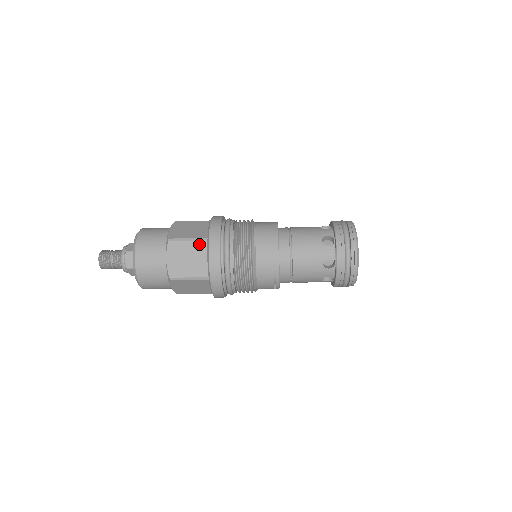
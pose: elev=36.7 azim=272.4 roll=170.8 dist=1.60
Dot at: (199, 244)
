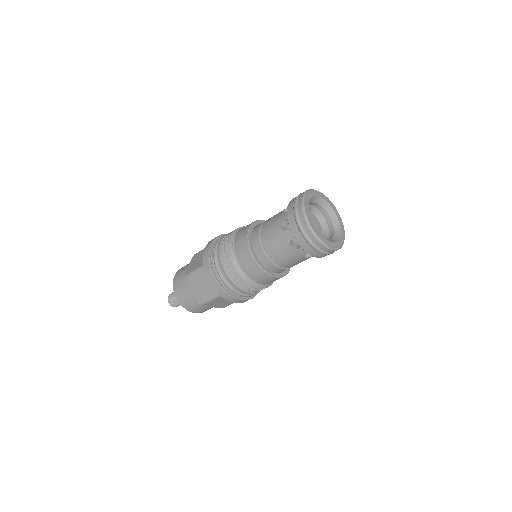
Dot at: (202, 272)
